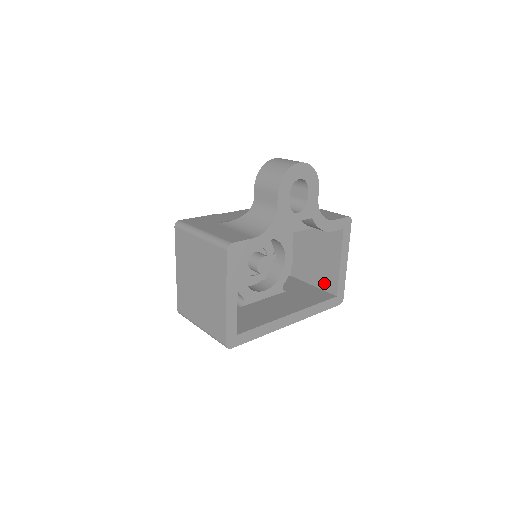
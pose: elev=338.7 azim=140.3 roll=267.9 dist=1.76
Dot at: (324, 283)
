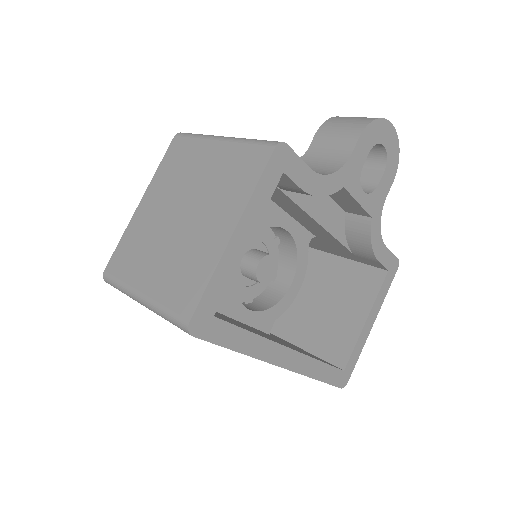
Dot at: (327, 348)
